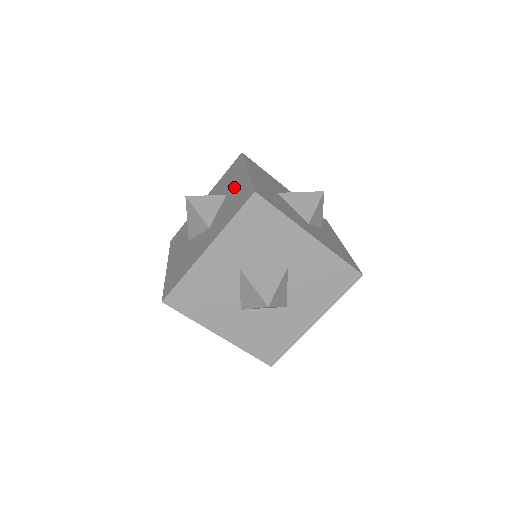
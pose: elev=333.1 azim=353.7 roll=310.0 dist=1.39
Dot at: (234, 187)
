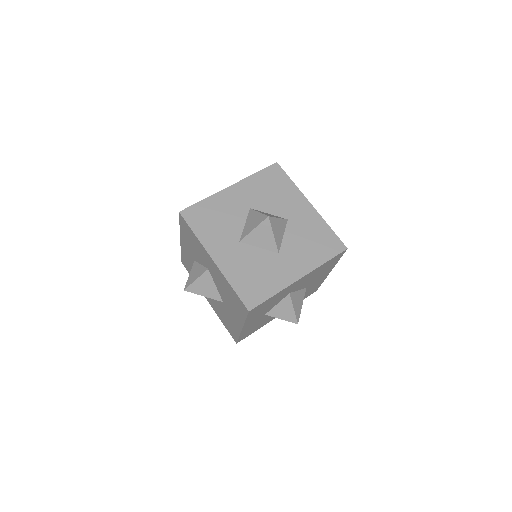
Dot at: occluded
